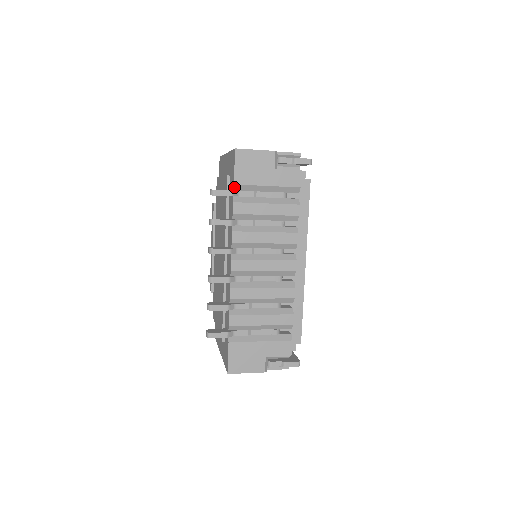
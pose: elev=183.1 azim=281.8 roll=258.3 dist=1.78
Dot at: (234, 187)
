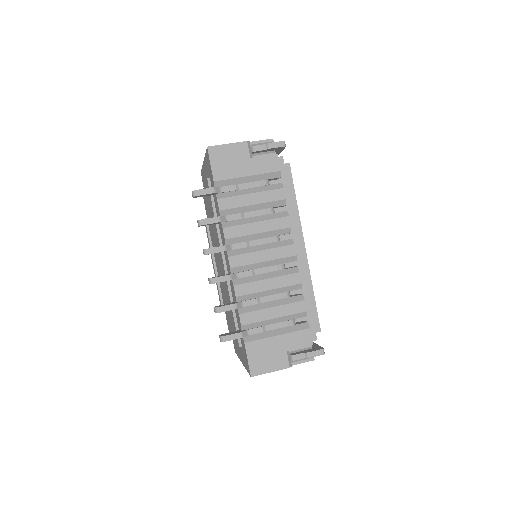
Dot at: (215, 184)
